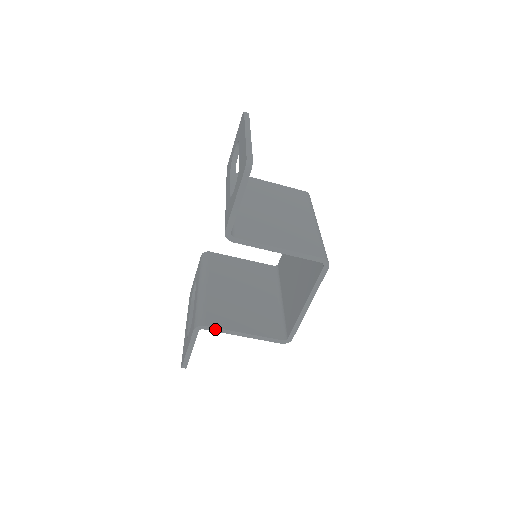
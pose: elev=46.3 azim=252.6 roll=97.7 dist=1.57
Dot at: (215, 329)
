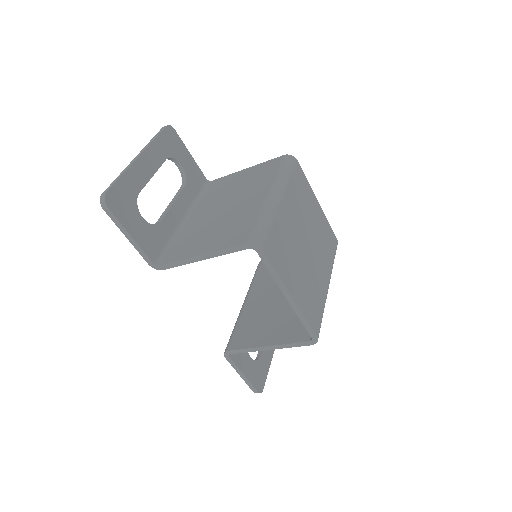
Dot at: (239, 351)
